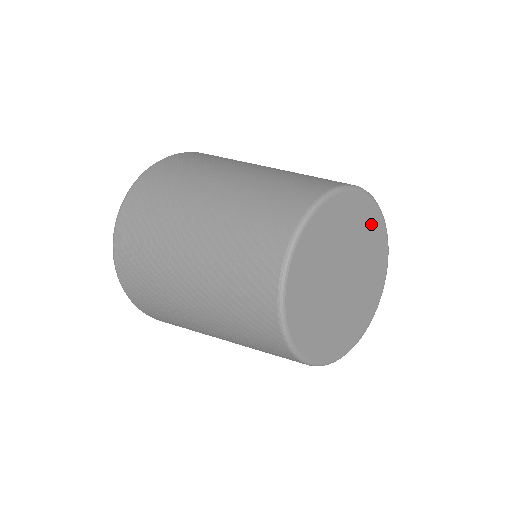
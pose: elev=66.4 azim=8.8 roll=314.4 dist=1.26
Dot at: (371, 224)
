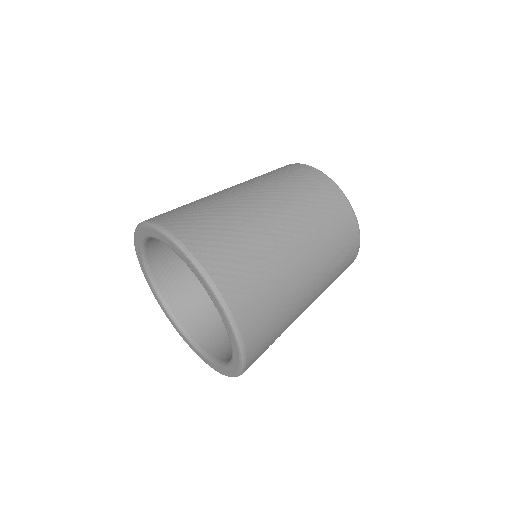
Dot at: occluded
